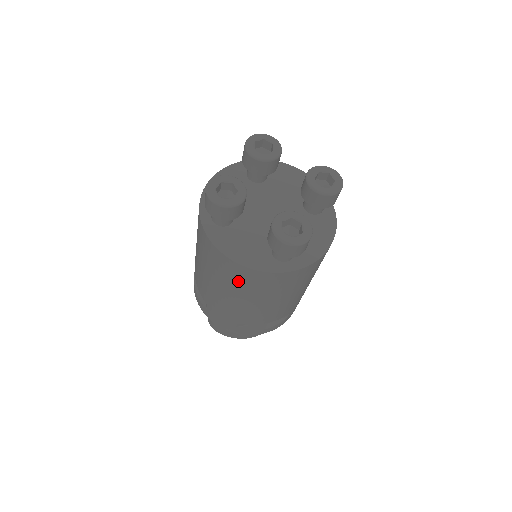
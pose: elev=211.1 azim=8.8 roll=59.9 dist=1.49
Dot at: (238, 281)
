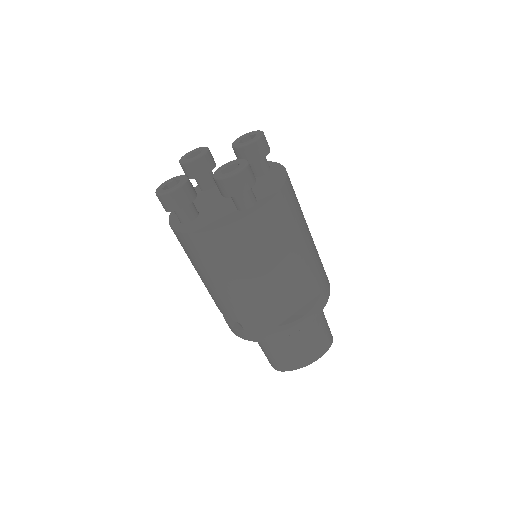
Dot at: (228, 254)
